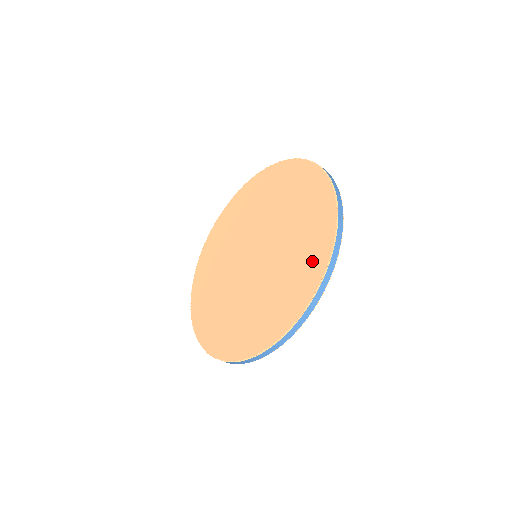
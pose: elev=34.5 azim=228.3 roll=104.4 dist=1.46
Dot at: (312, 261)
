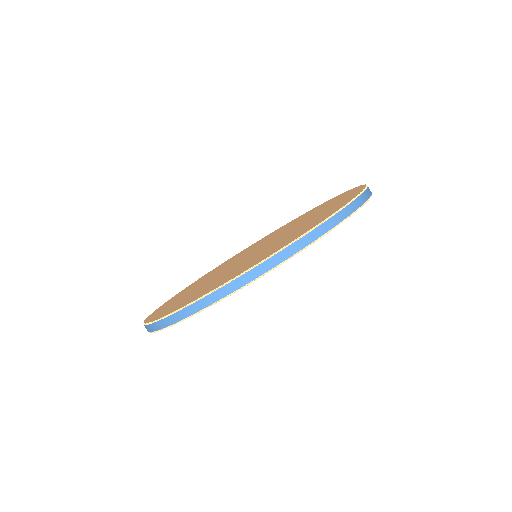
Dot at: (337, 205)
